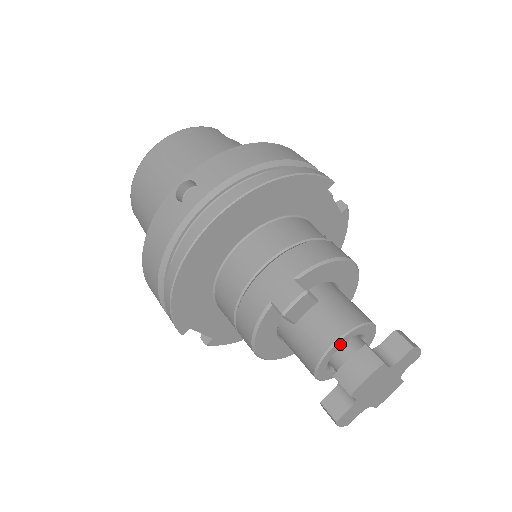
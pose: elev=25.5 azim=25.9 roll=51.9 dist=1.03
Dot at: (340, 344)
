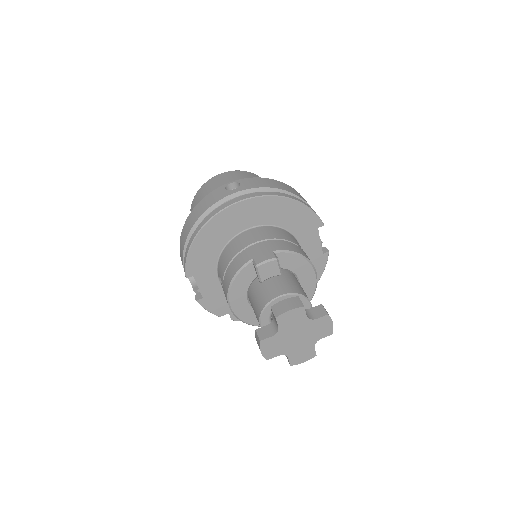
Dot at: occluded
